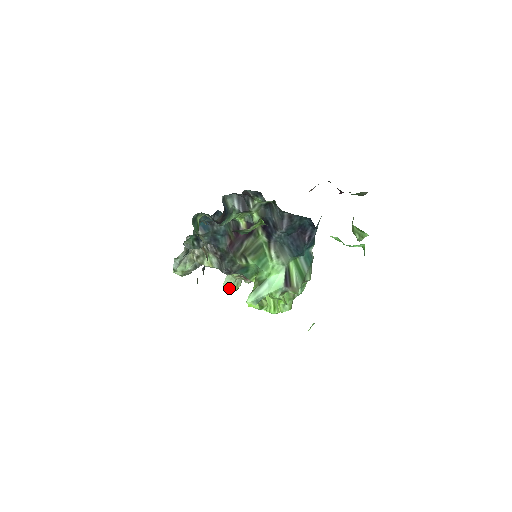
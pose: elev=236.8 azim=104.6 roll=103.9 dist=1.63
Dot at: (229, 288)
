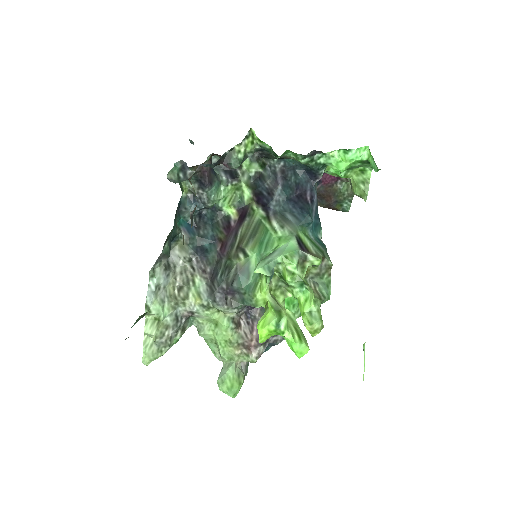
Dot at: (227, 382)
